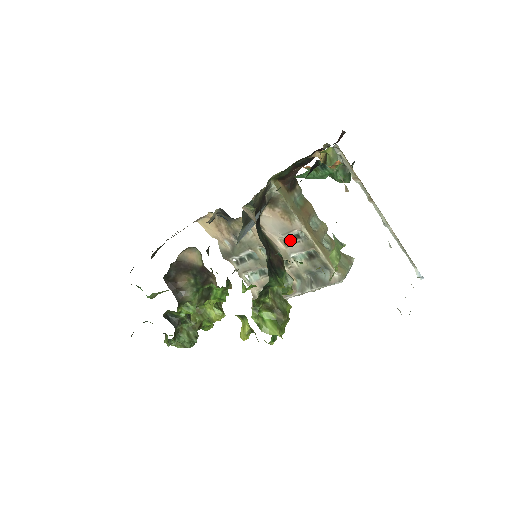
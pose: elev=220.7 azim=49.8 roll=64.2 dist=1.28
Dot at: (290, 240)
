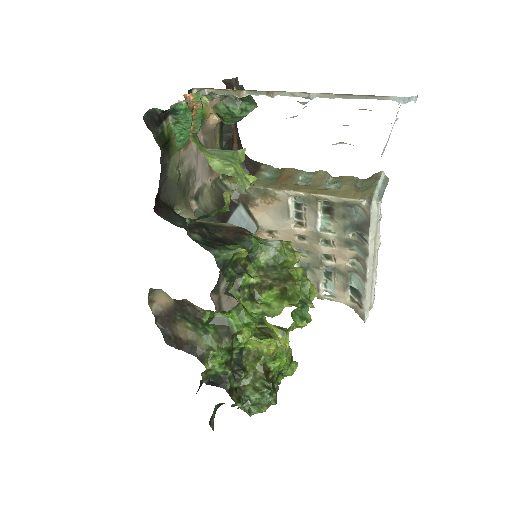
Dot at: (299, 217)
